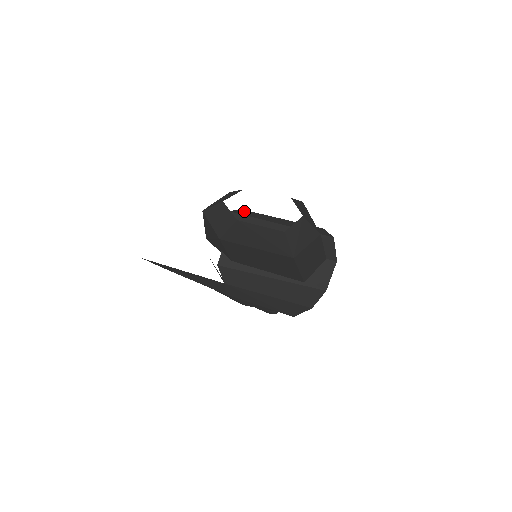
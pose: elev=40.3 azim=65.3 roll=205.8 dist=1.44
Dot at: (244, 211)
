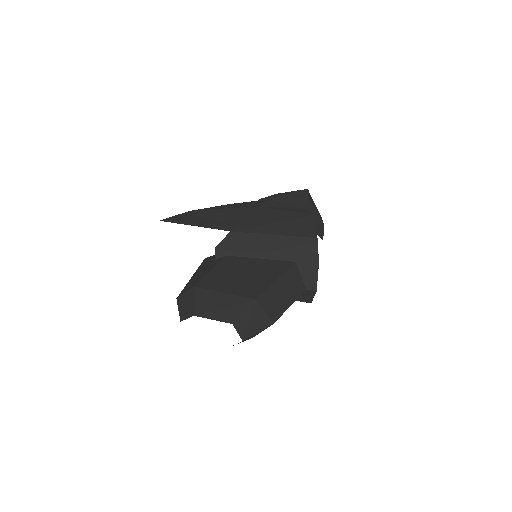
Dot at: (233, 237)
